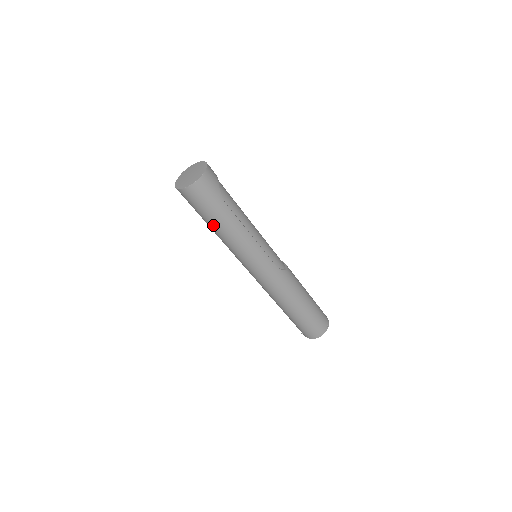
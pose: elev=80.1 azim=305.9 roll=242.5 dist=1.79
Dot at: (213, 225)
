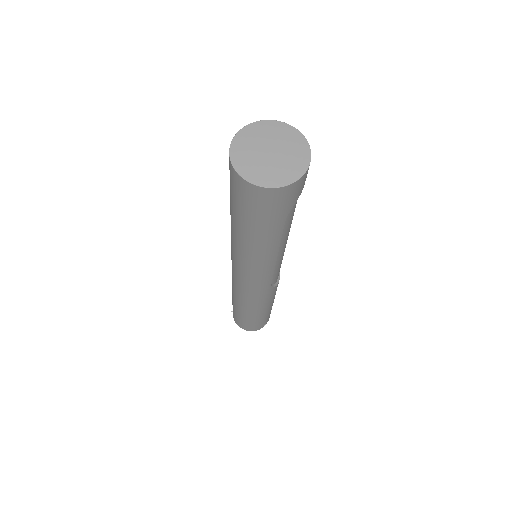
Dot at: (240, 227)
